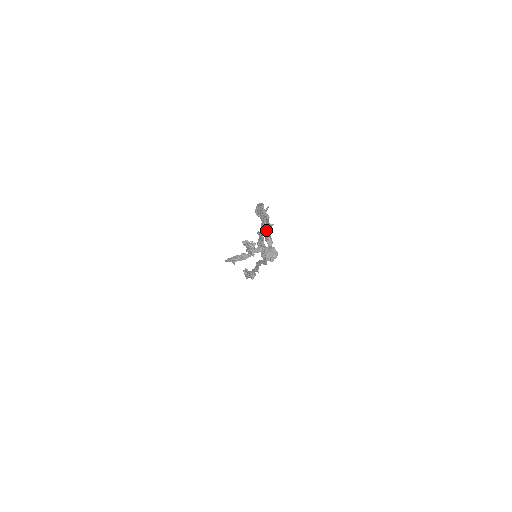
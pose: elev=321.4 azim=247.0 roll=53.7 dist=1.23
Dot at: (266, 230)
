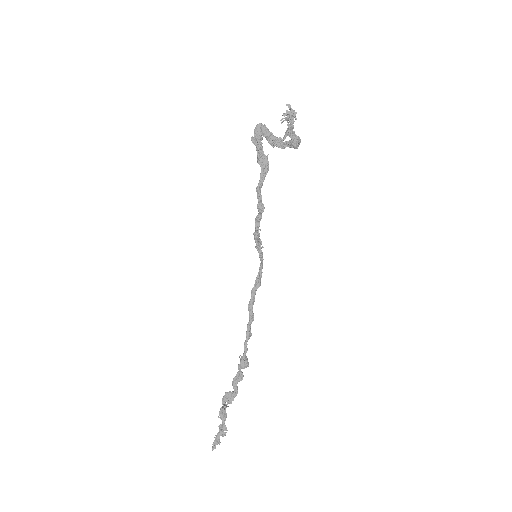
Dot at: (275, 139)
